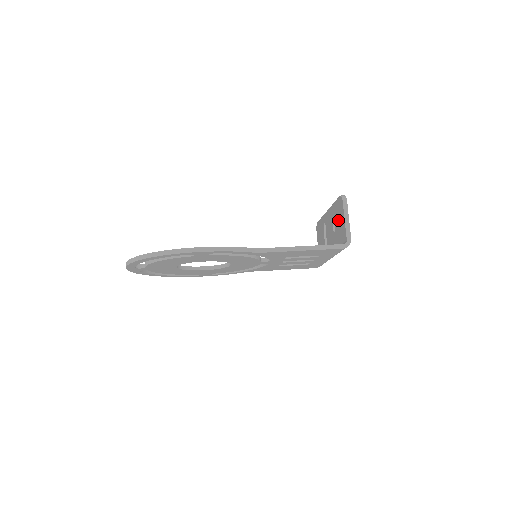
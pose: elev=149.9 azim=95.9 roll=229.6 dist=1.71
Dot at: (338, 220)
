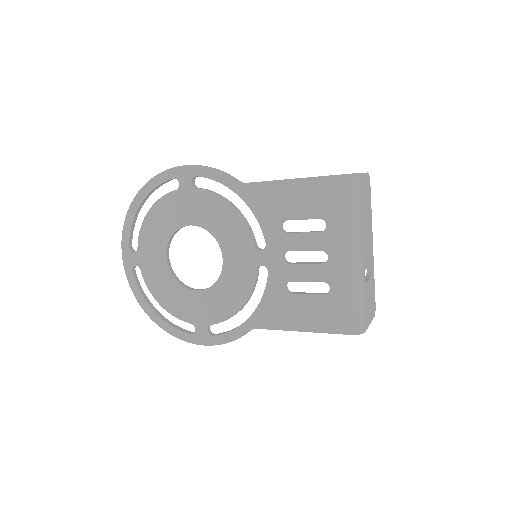
Dot at: occluded
